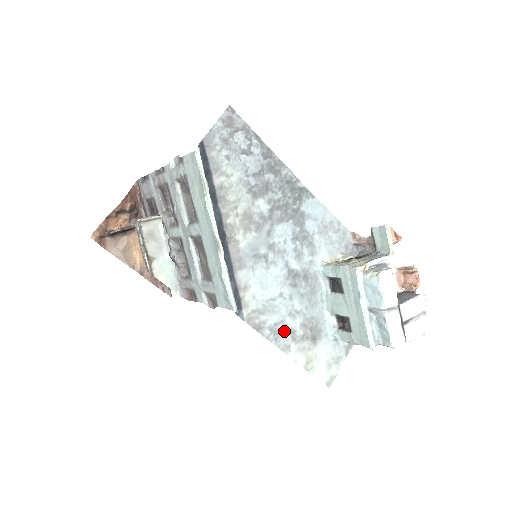
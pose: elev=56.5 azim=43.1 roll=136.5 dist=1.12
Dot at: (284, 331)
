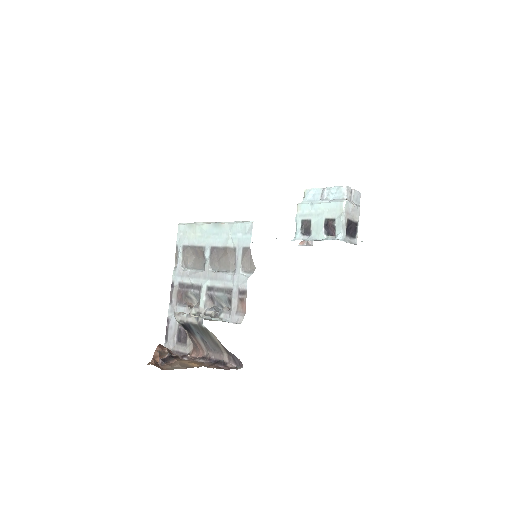
Dot at: occluded
